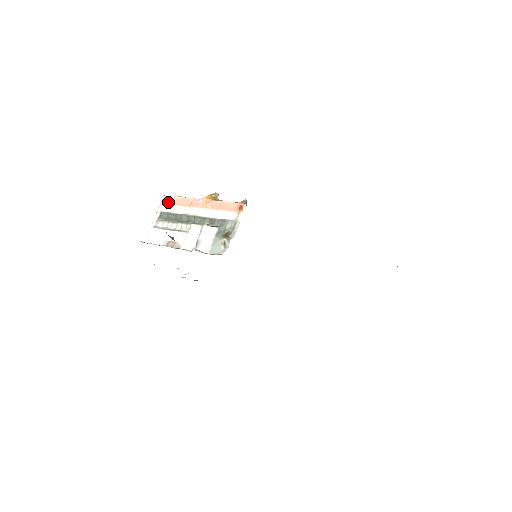
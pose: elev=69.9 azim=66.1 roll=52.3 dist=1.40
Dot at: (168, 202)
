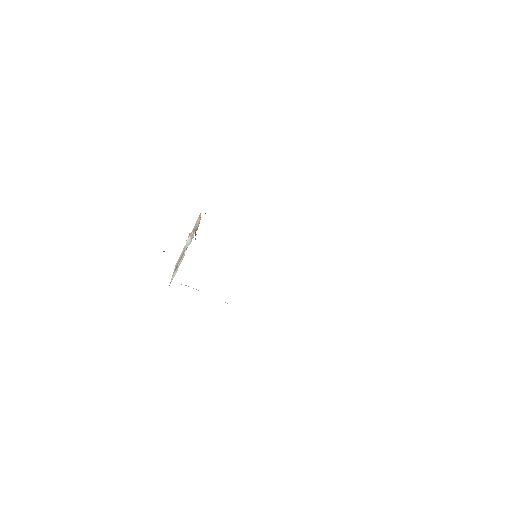
Dot at: occluded
